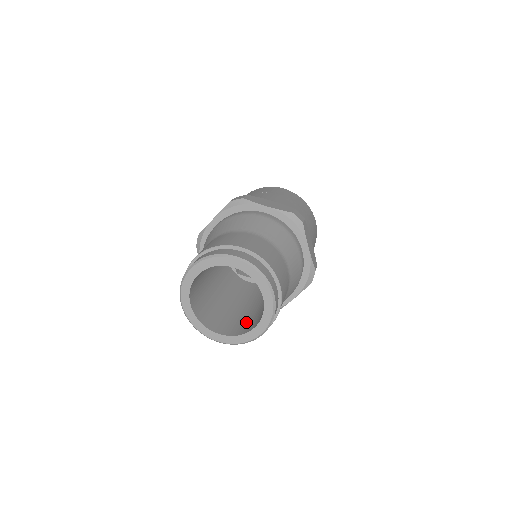
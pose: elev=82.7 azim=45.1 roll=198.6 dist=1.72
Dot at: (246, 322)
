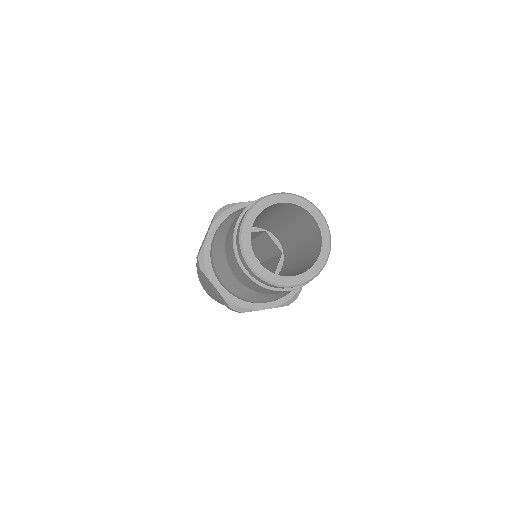
Dot at: occluded
